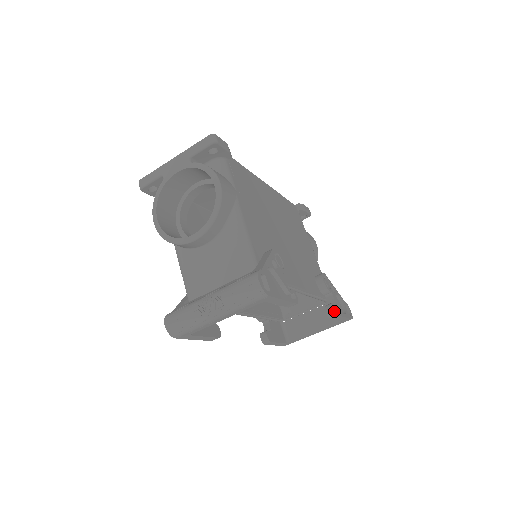
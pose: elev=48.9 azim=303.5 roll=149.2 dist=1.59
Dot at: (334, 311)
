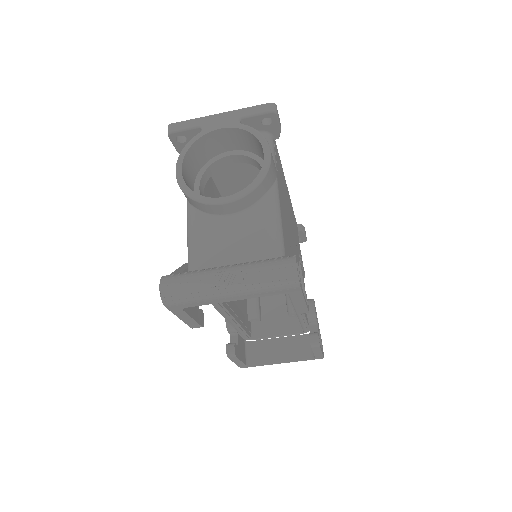
Dot at: occluded
